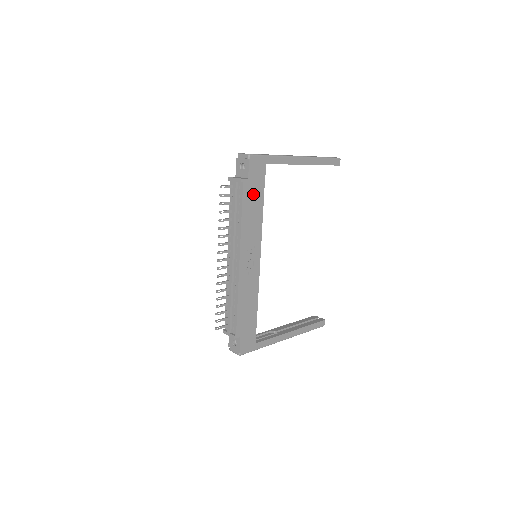
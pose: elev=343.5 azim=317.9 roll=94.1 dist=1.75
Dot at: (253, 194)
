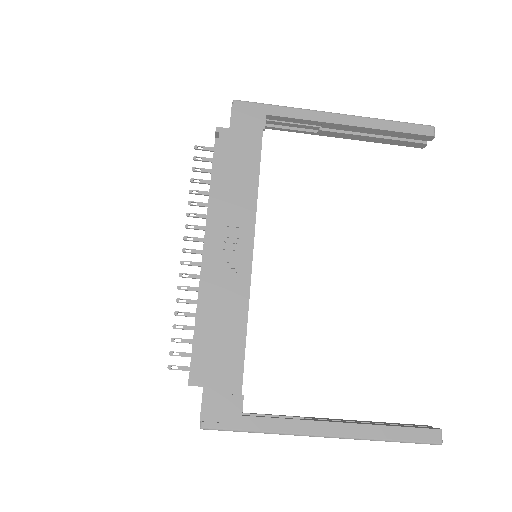
Dot at: (239, 151)
